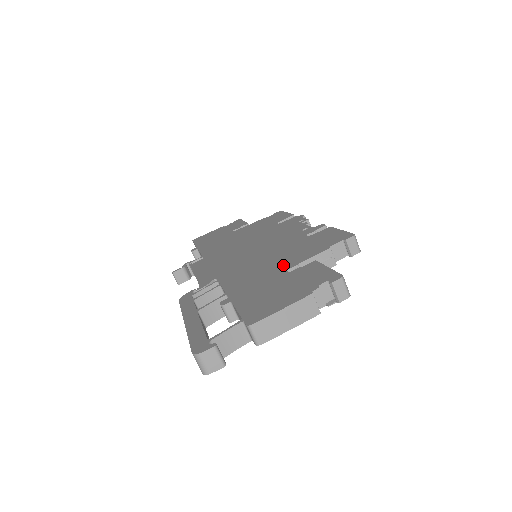
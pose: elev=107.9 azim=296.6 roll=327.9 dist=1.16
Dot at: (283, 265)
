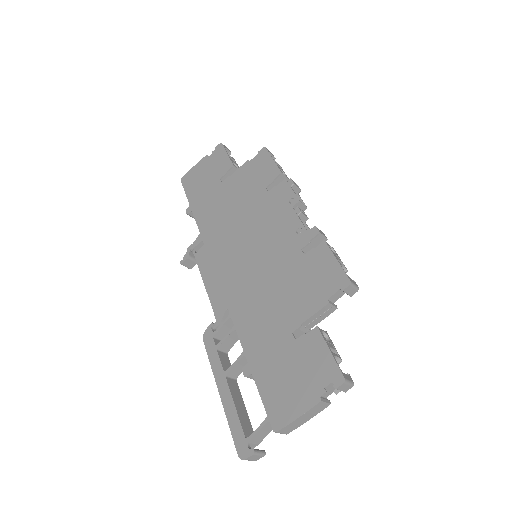
Dot at: (287, 319)
